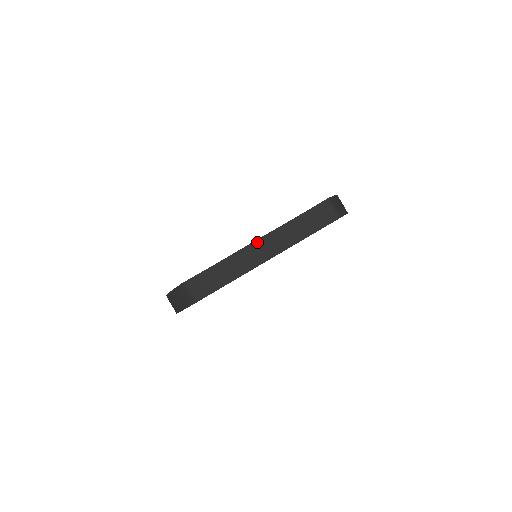
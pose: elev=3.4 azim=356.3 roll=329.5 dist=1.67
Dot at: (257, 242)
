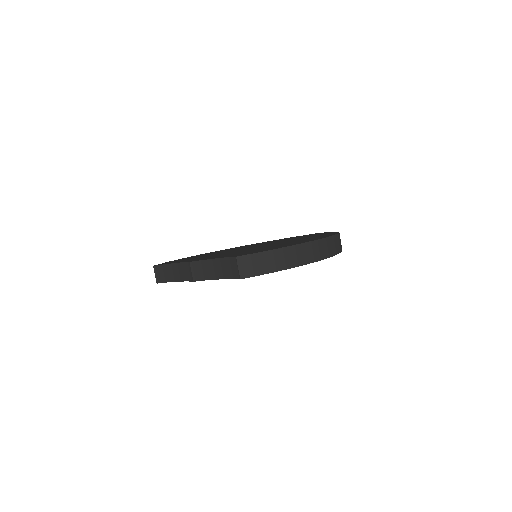
Dot at: (190, 264)
